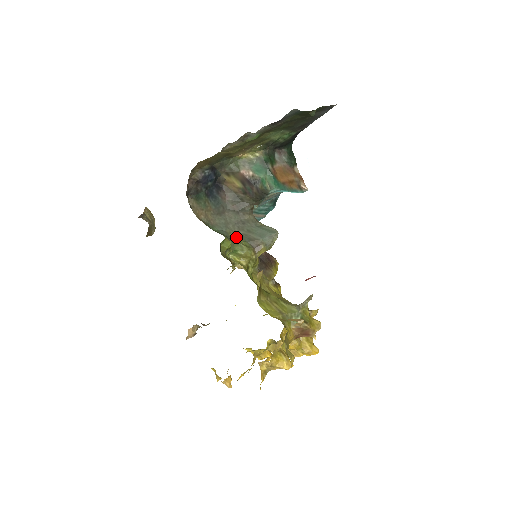
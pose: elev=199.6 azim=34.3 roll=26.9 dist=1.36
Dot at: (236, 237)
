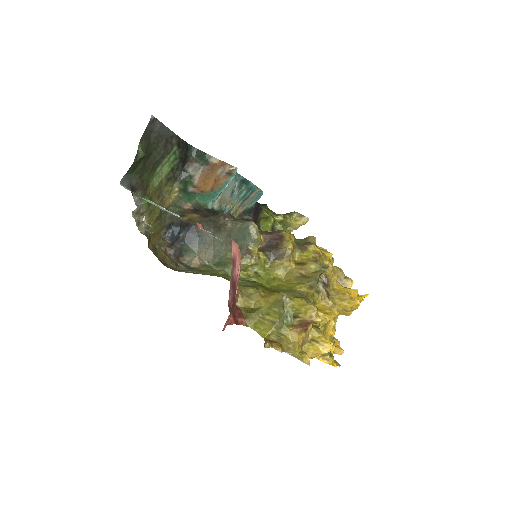
Dot at: (231, 255)
